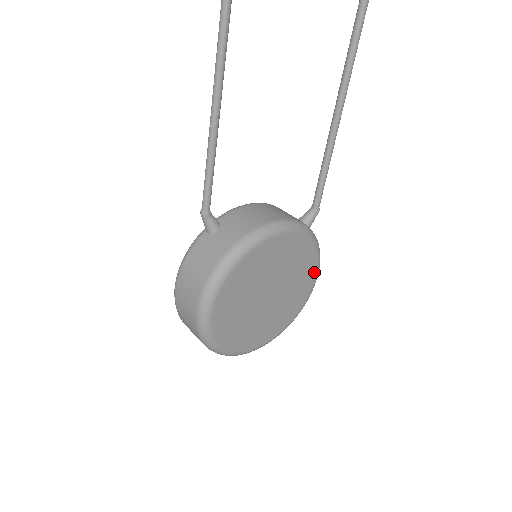
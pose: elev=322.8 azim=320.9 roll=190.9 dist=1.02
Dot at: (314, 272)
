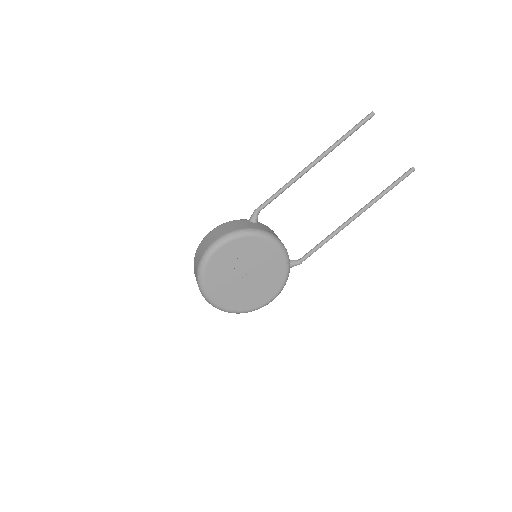
Dot at: (272, 295)
